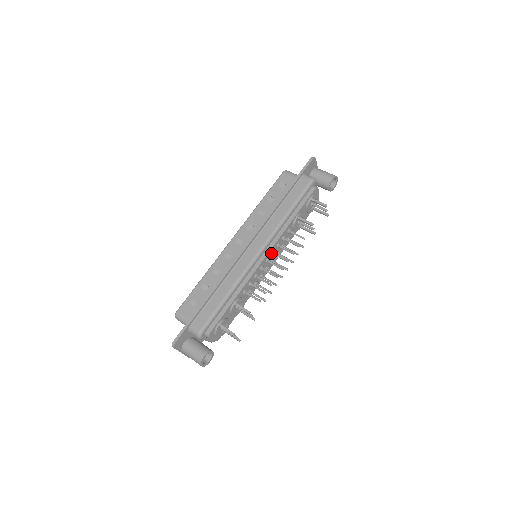
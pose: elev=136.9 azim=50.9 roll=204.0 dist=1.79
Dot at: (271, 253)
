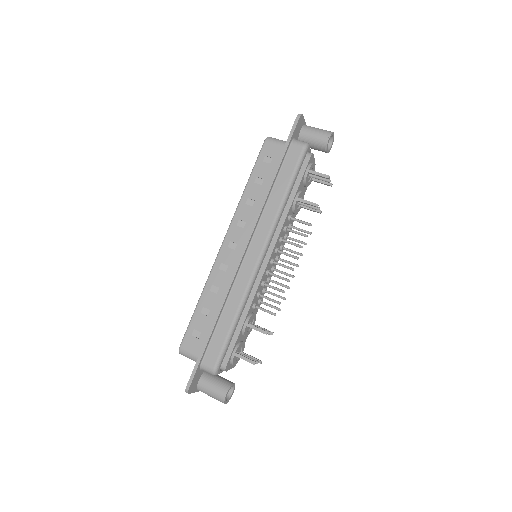
Dot at: (274, 251)
